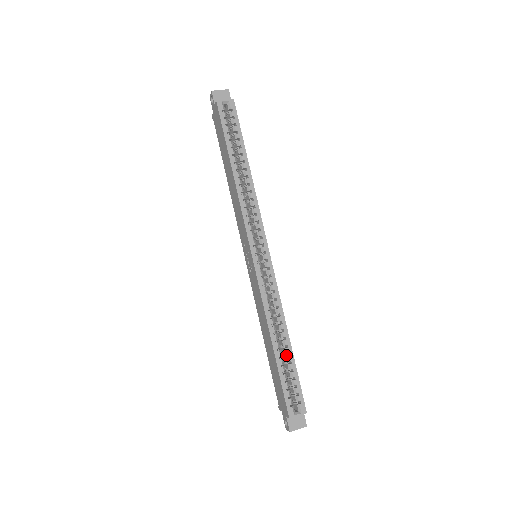
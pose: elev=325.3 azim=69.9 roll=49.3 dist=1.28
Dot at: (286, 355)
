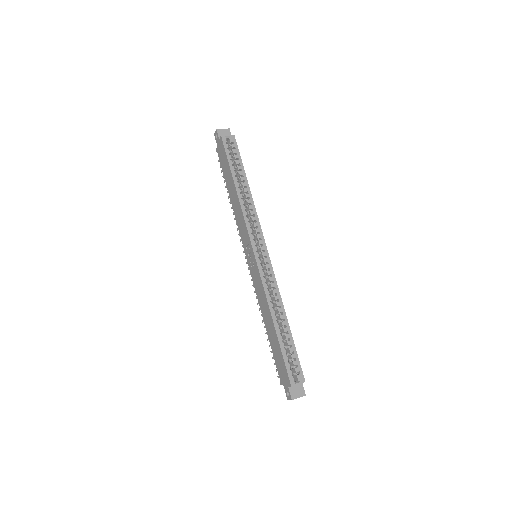
Dot at: (285, 334)
